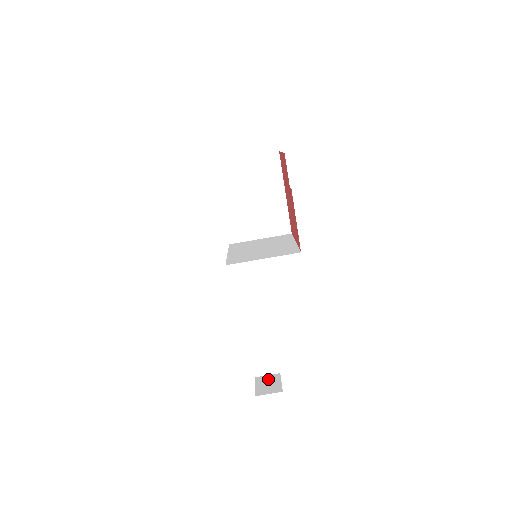
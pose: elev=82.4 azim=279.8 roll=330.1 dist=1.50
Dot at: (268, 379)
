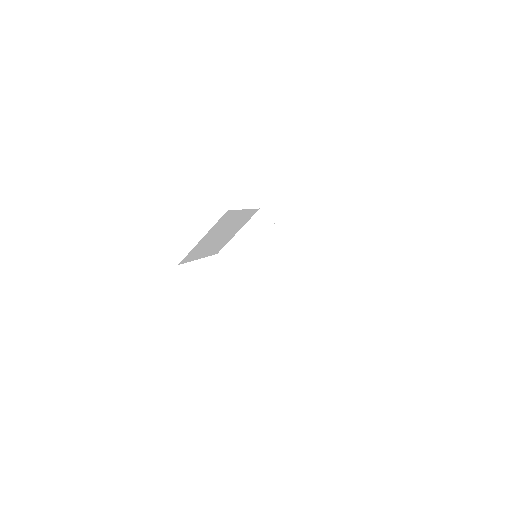
Dot at: occluded
